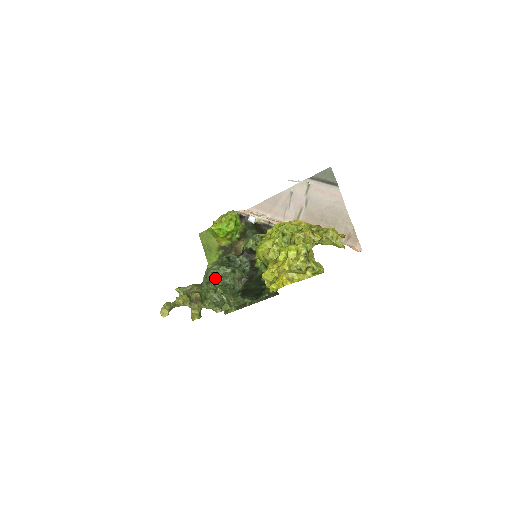
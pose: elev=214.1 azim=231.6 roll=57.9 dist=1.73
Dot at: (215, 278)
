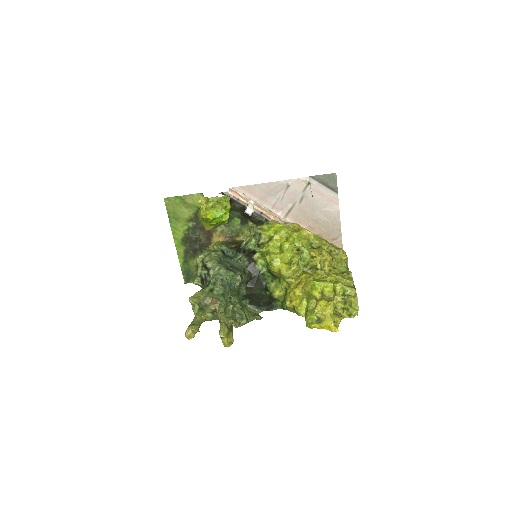
Dot at: (227, 287)
